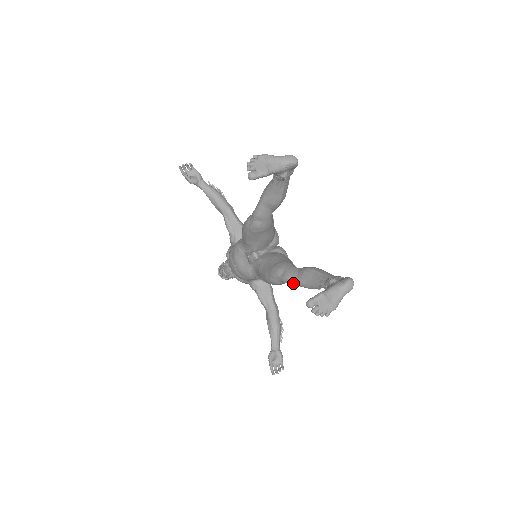
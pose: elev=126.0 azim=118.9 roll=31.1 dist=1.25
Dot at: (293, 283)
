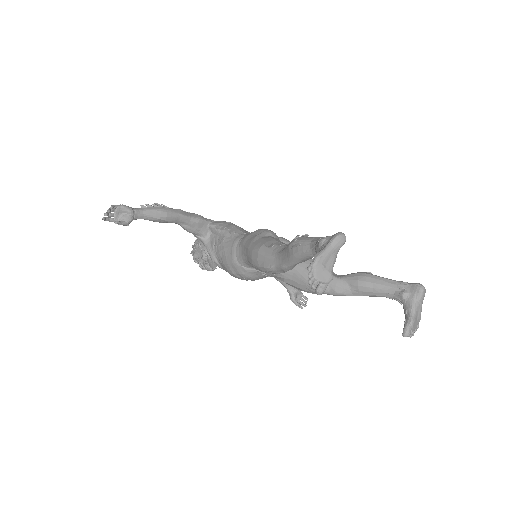
Dot at: occluded
